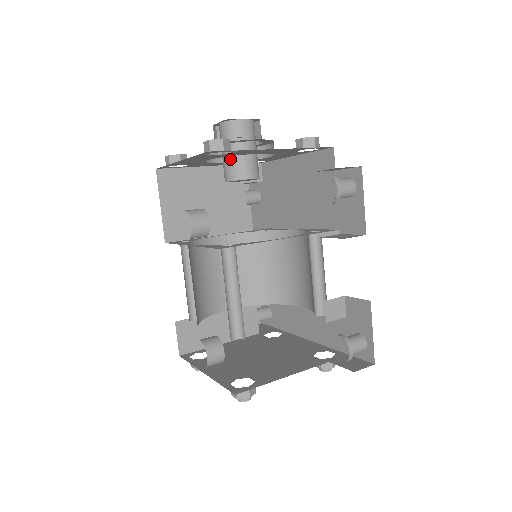
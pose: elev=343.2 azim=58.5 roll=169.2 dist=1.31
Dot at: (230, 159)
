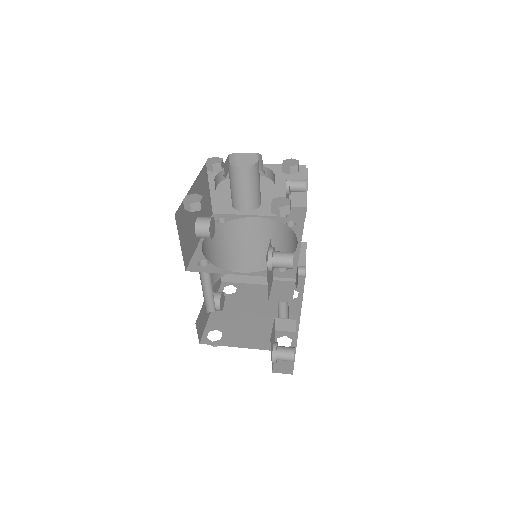
Dot at: (231, 191)
